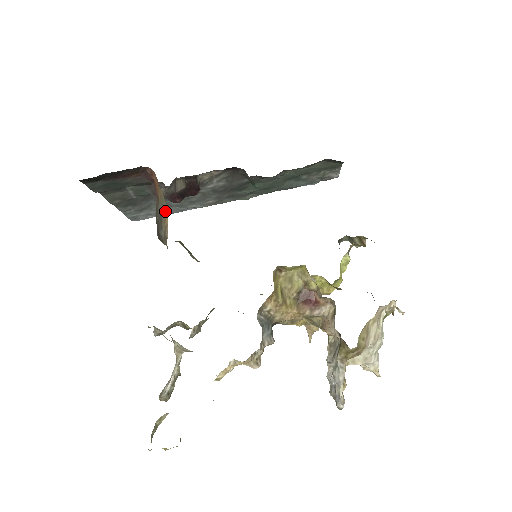
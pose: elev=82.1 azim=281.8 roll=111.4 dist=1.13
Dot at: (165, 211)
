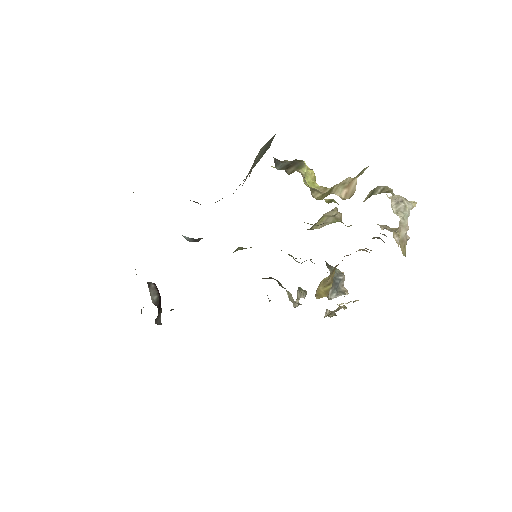
Dot at: occluded
